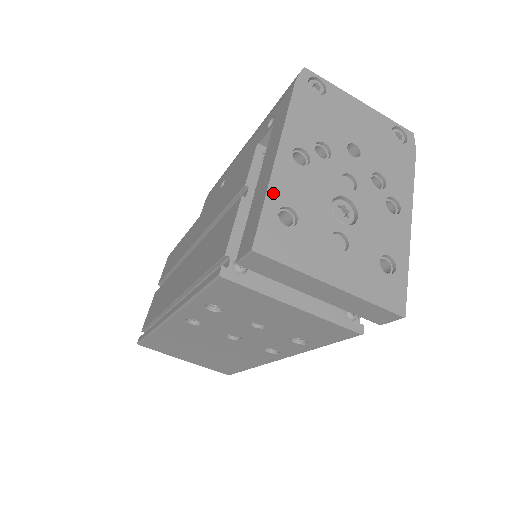
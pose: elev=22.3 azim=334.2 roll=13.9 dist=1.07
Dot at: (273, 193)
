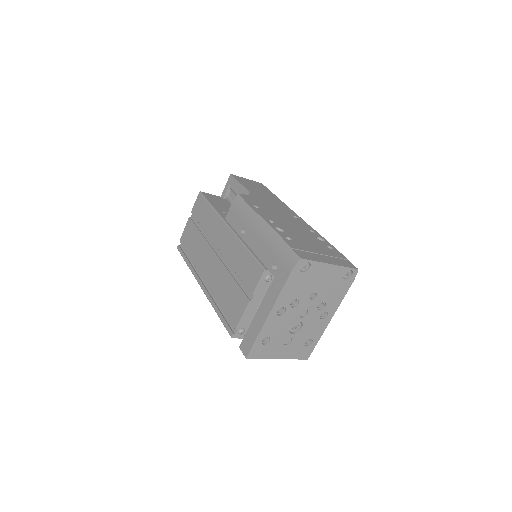
Dot at: (262, 334)
